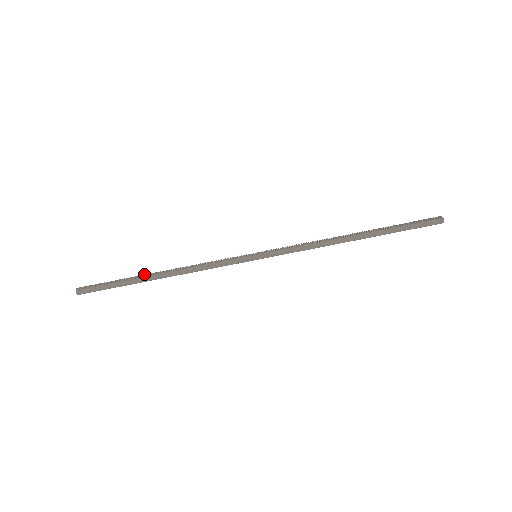
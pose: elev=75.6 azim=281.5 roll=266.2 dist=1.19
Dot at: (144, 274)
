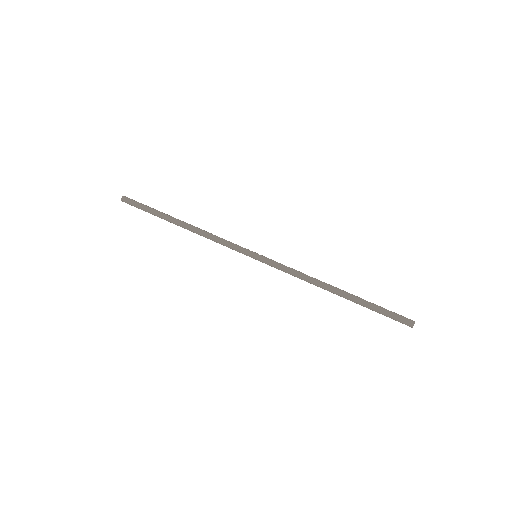
Dot at: (173, 218)
